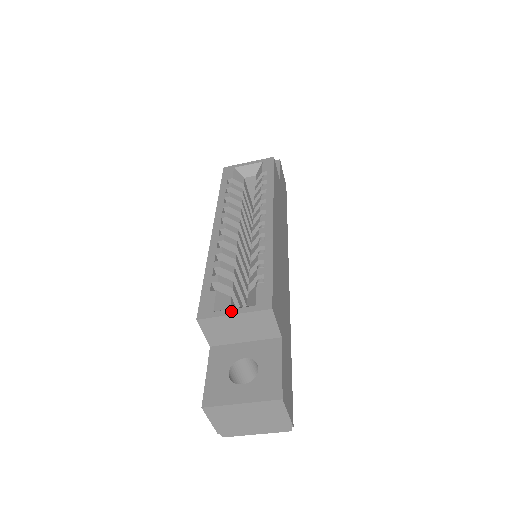
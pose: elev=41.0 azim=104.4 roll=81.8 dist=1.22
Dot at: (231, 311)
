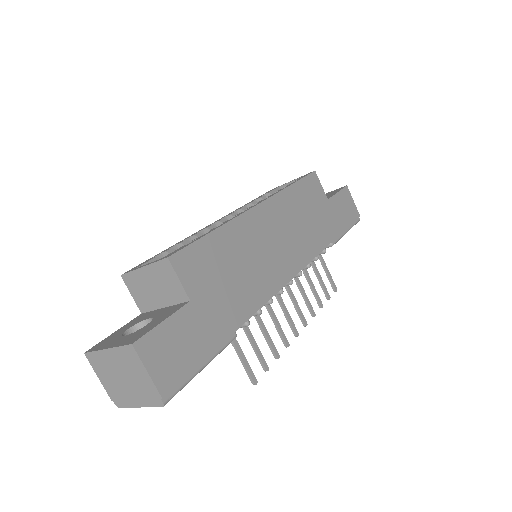
Dot at: (144, 265)
